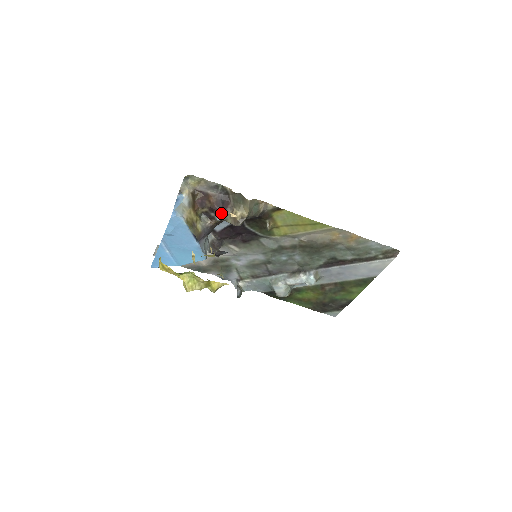
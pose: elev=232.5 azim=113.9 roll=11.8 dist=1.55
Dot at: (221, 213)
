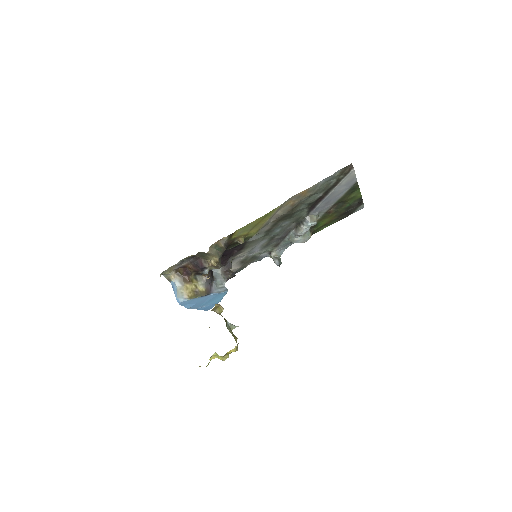
Dot at: (203, 270)
